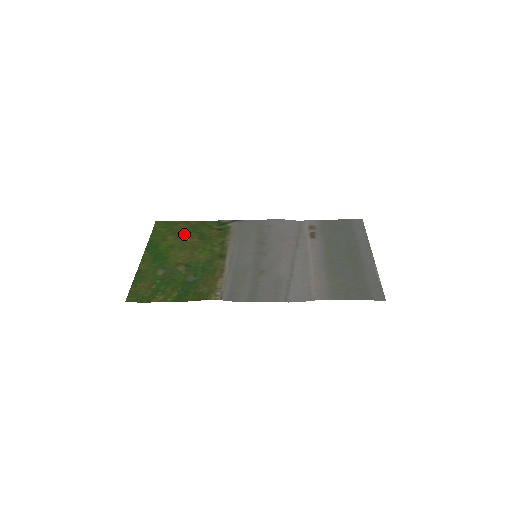
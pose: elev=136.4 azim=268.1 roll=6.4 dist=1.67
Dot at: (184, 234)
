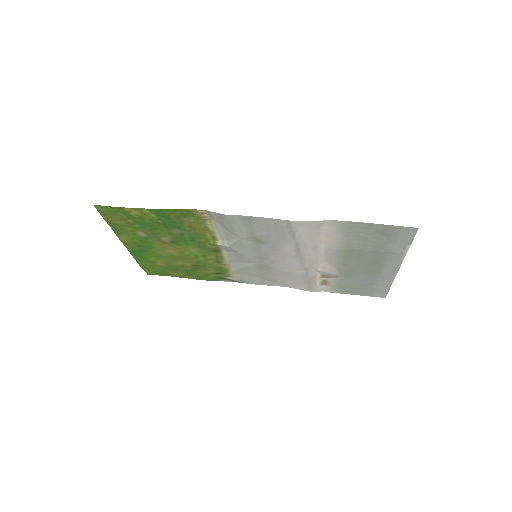
Dot at: (176, 267)
